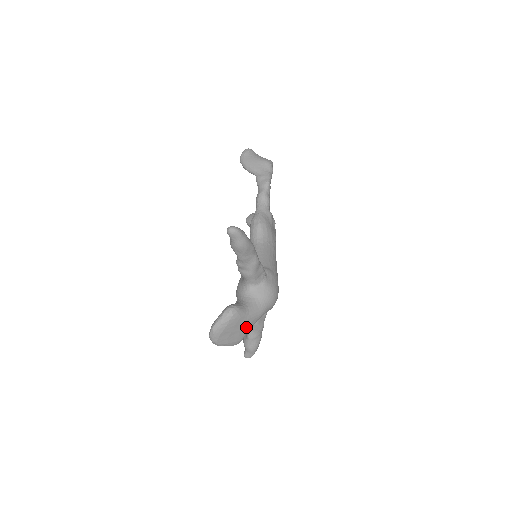
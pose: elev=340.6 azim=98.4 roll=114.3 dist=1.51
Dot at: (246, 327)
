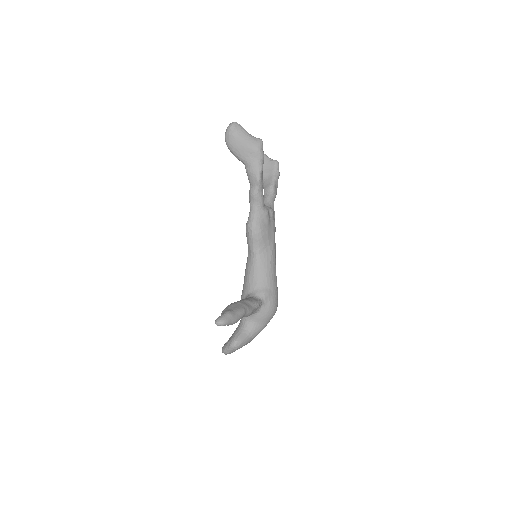
Dot at: occluded
